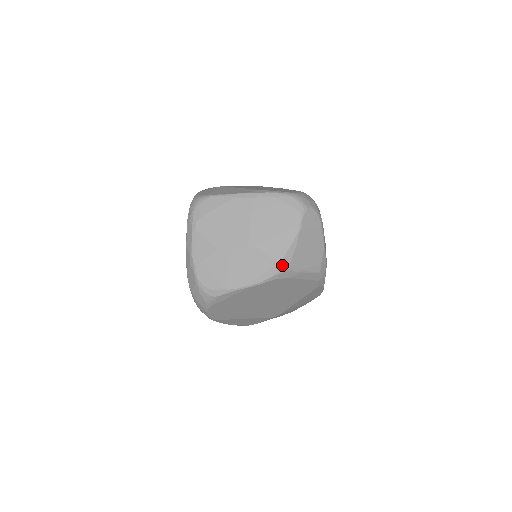
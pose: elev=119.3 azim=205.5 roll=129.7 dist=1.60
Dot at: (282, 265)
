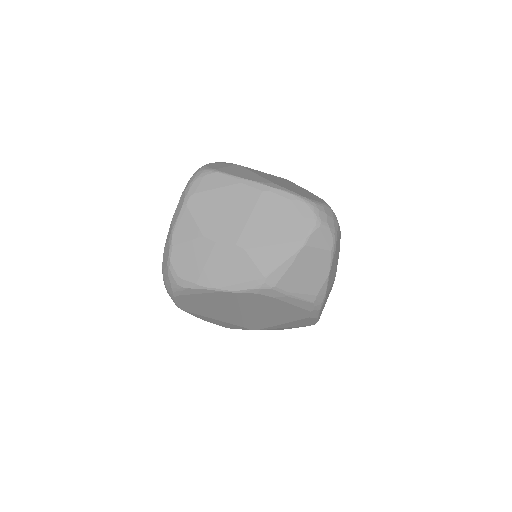
Dot at: (267, 280)
